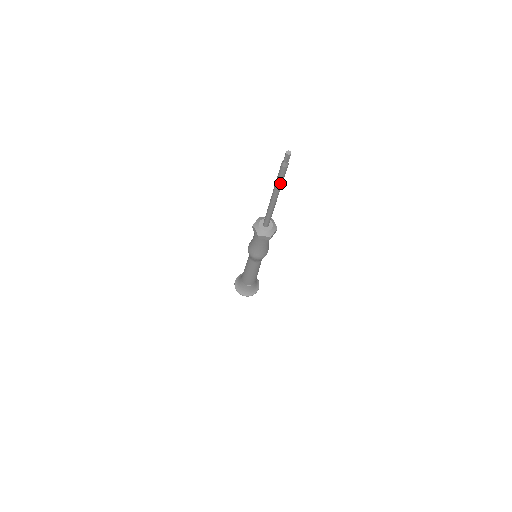
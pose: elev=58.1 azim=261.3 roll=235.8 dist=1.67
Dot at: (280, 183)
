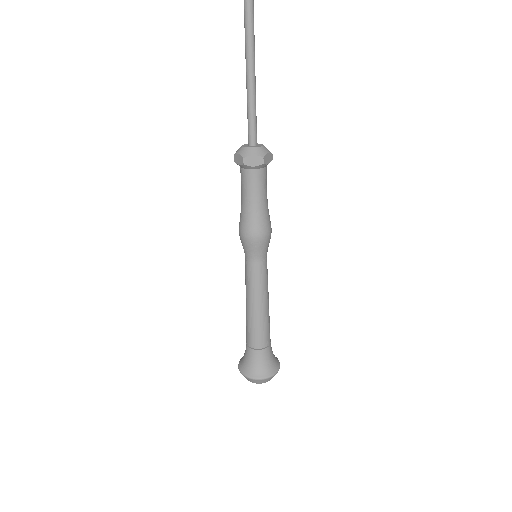
Dot at: (249, 4)
